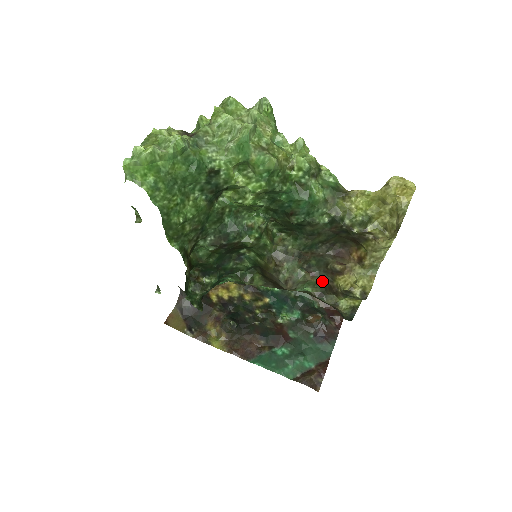
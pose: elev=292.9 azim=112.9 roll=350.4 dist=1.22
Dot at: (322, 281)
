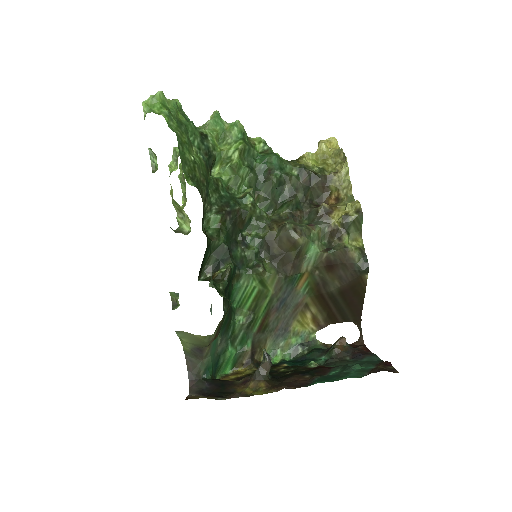
Dot at: (322, 232)
